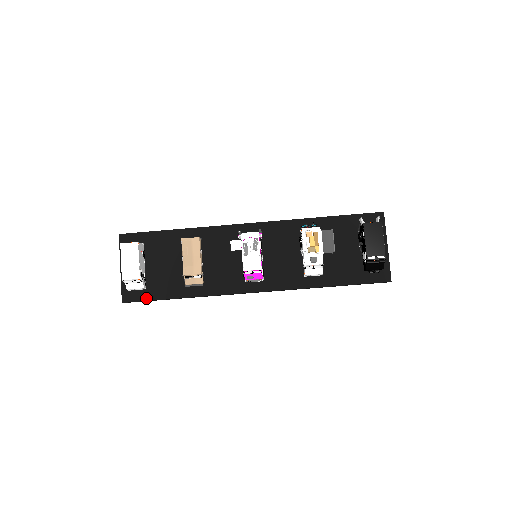
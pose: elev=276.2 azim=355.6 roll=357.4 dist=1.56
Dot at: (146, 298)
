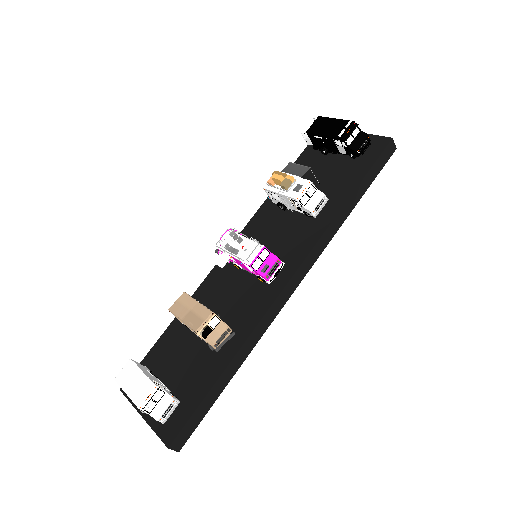
Dot at: (189, 413)
